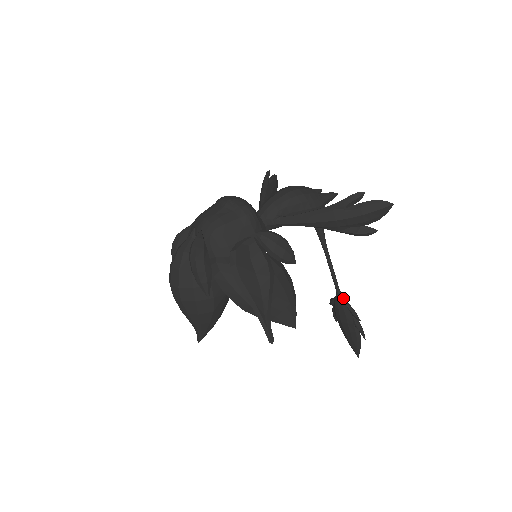
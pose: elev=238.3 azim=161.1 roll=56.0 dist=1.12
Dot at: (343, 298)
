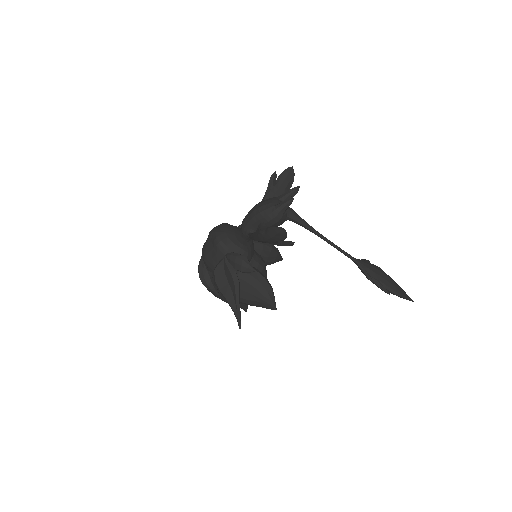
Dot at: (357, 264)
